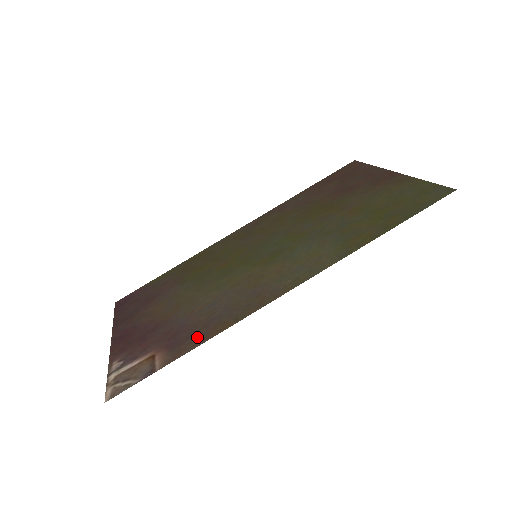
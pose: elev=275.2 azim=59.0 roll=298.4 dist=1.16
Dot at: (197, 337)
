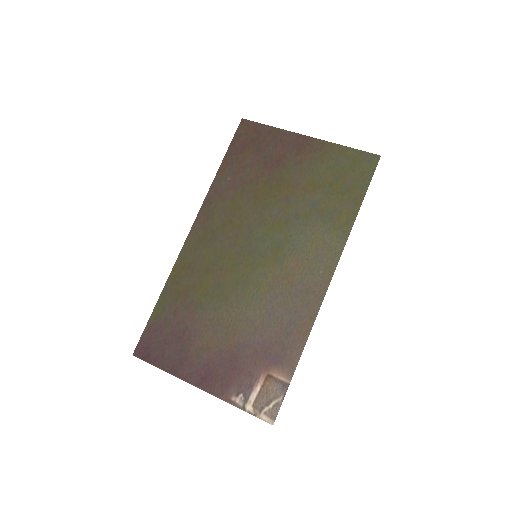
Dot at: (293, 345)
